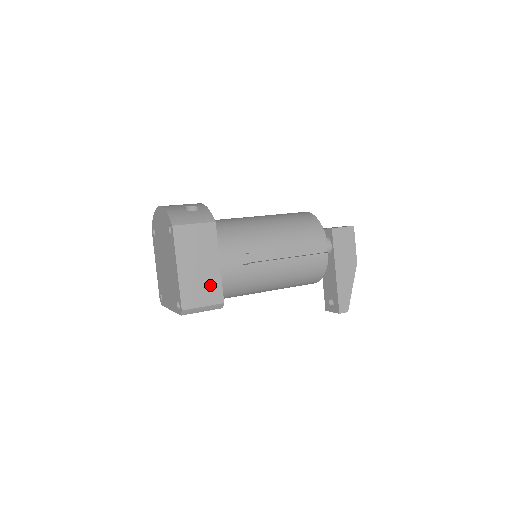
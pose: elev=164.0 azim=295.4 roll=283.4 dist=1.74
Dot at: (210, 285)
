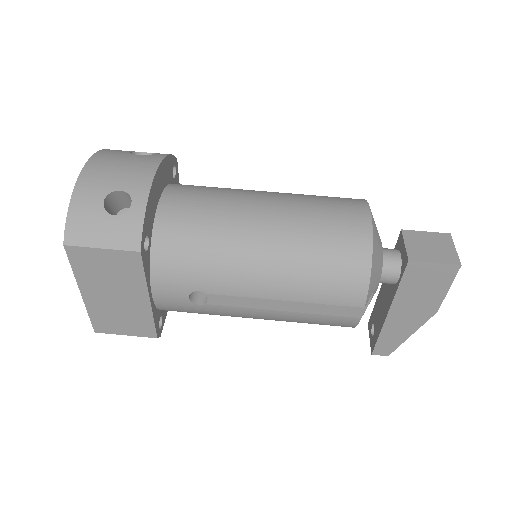
Dot at: (135, 318)
